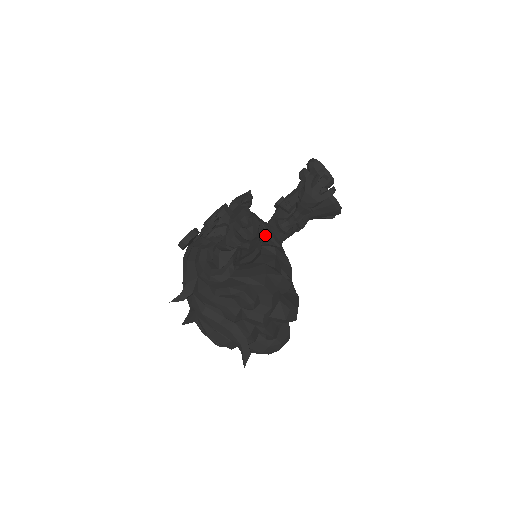
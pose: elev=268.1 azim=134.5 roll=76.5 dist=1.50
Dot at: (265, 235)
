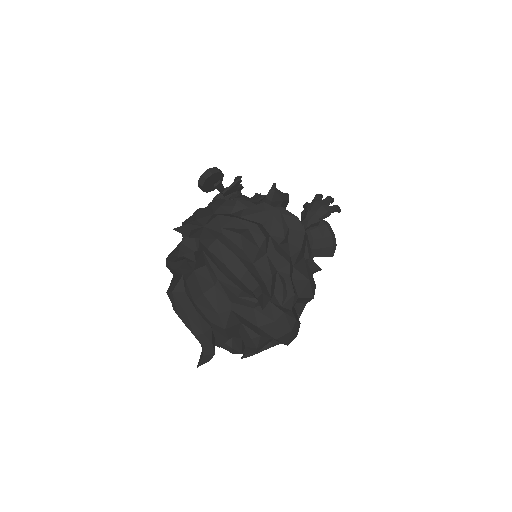
Dot at: occluded
